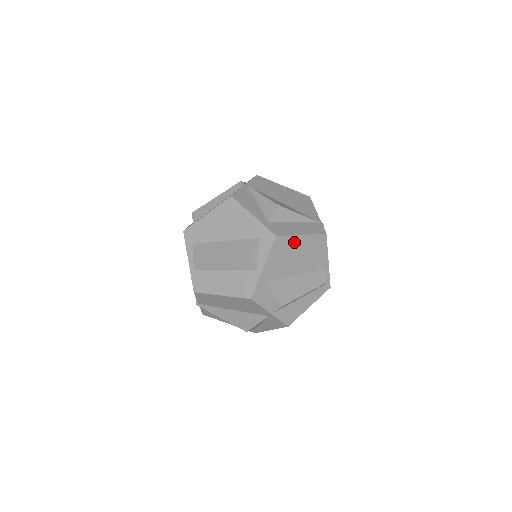
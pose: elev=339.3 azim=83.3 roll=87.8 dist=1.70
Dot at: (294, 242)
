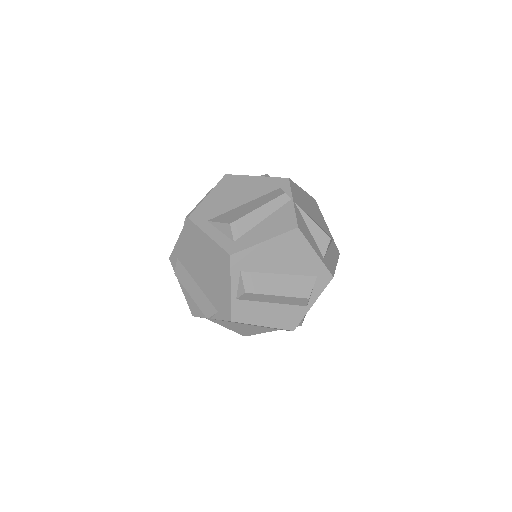
Dot at: occluded
